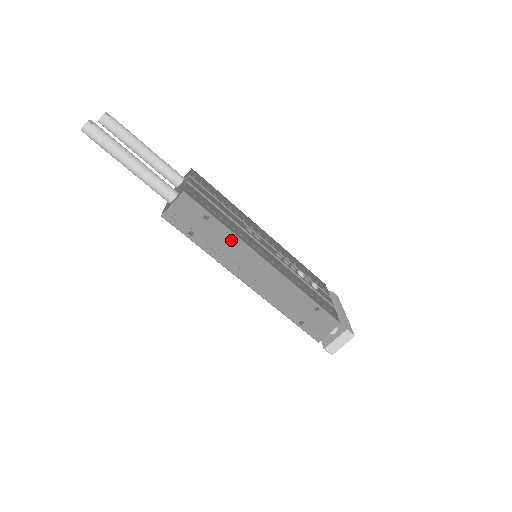
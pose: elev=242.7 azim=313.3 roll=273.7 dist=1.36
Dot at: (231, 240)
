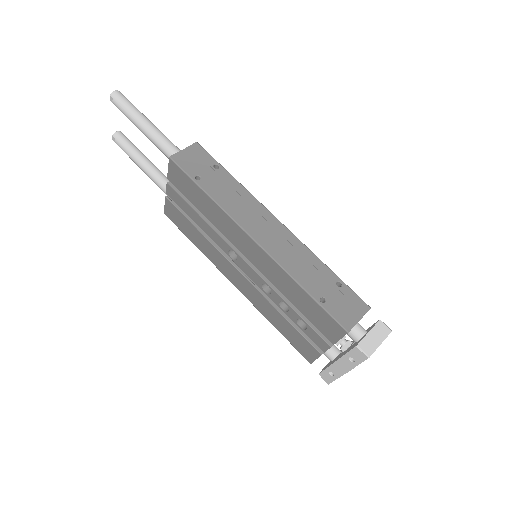
Dot at: (240, 191)
